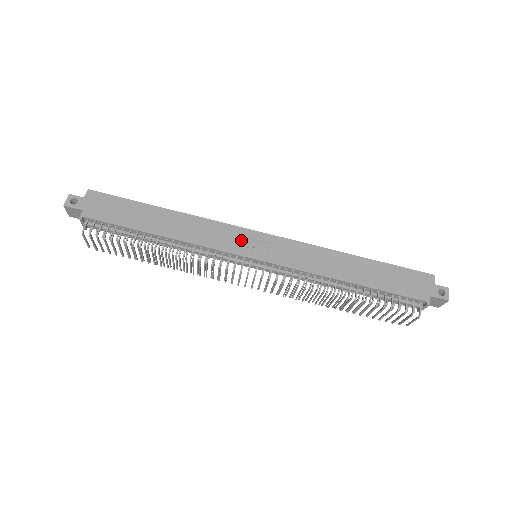
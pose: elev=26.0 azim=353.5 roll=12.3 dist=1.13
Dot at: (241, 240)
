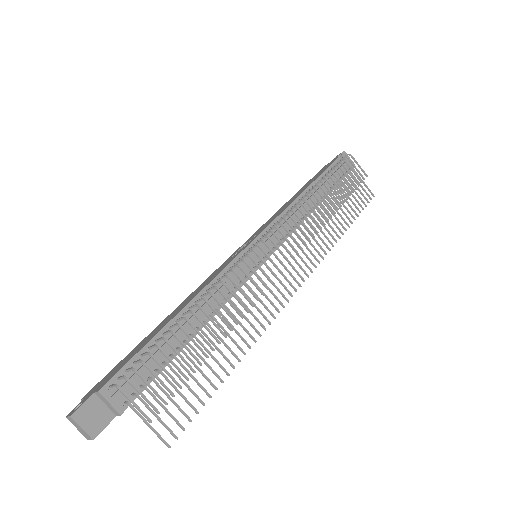
Dot at: (231, 258)
